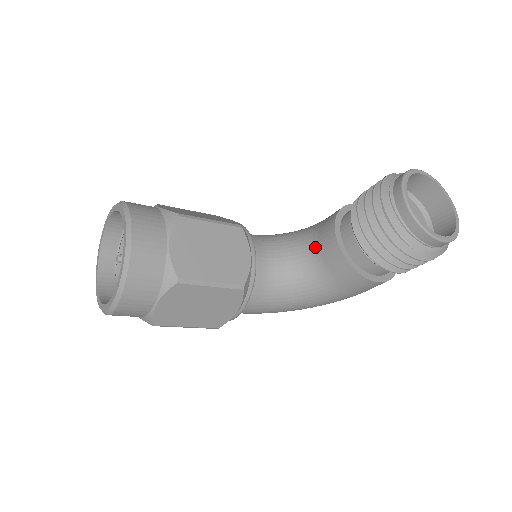
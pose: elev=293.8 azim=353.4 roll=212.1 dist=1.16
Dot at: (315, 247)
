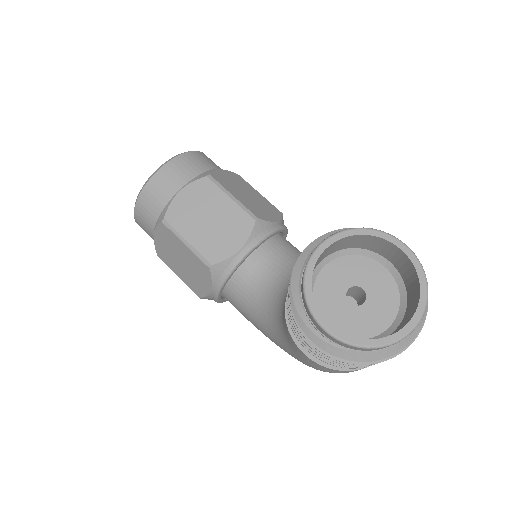
Dot at: occluded
